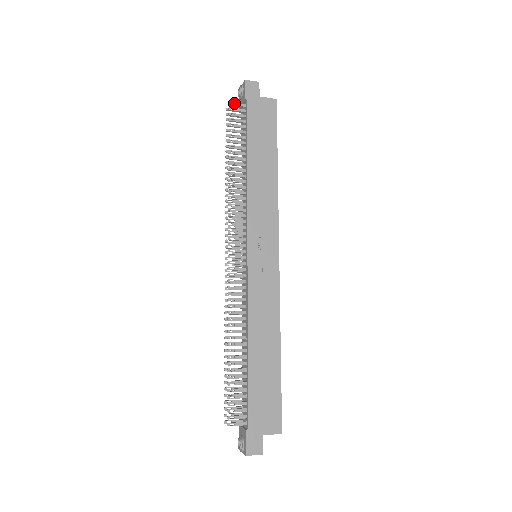
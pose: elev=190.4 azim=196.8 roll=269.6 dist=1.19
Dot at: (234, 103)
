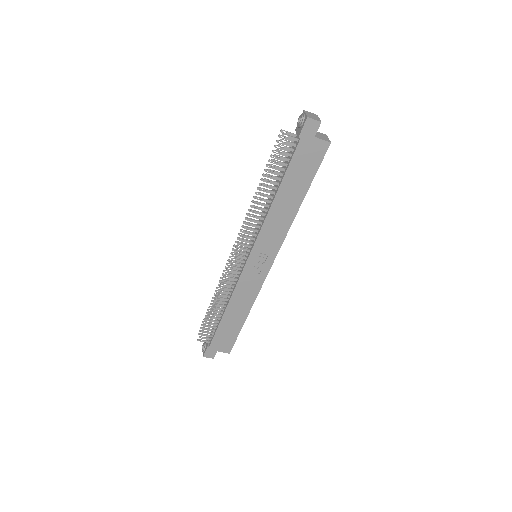
Dot at: (288, 135)
